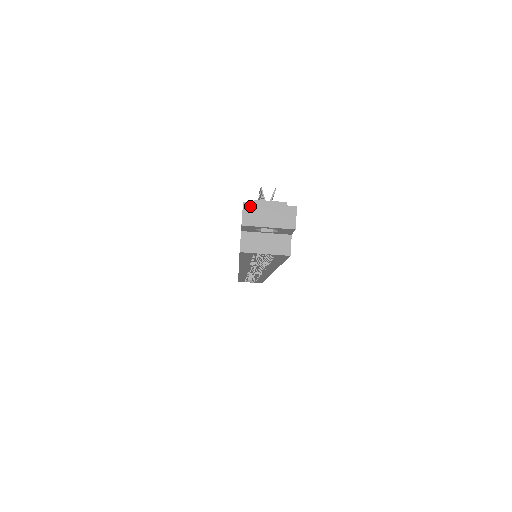
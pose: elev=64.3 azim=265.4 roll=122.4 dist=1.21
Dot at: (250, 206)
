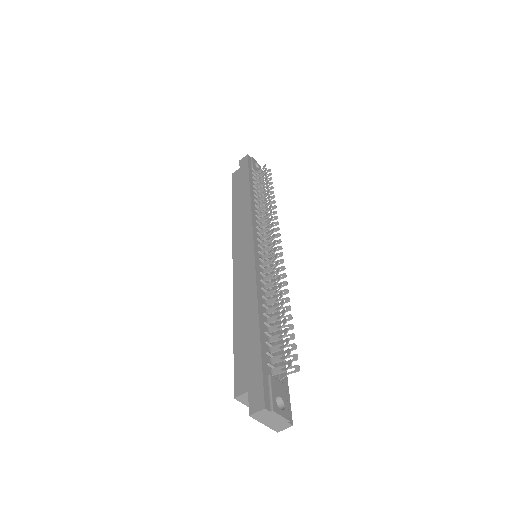
Dot at: (267, 412)
